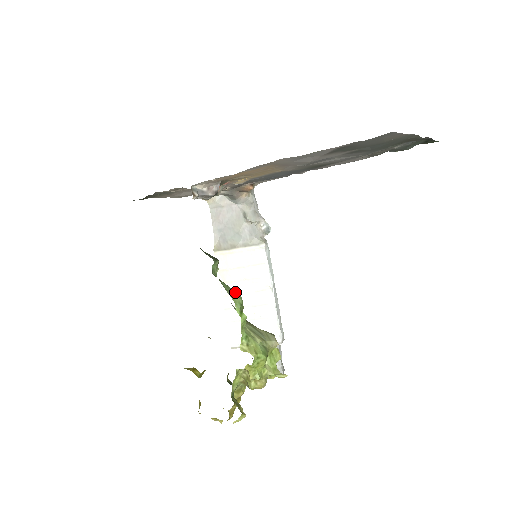
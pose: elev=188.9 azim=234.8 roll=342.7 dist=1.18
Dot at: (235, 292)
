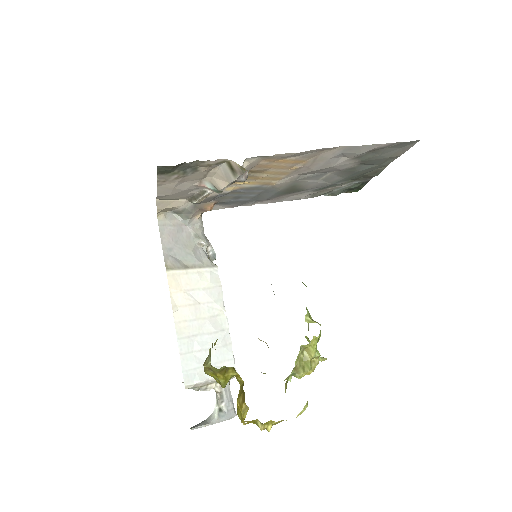
Dot at: occluded
